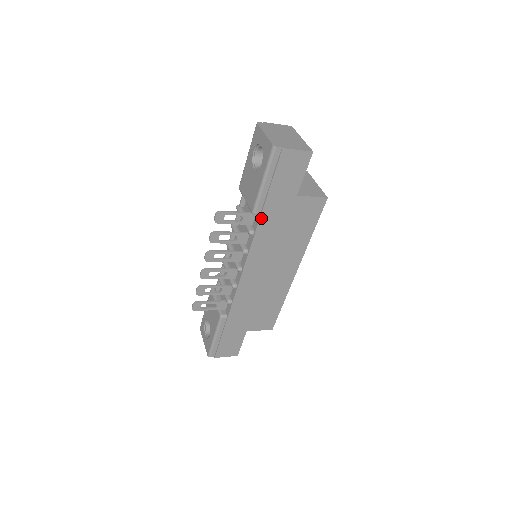
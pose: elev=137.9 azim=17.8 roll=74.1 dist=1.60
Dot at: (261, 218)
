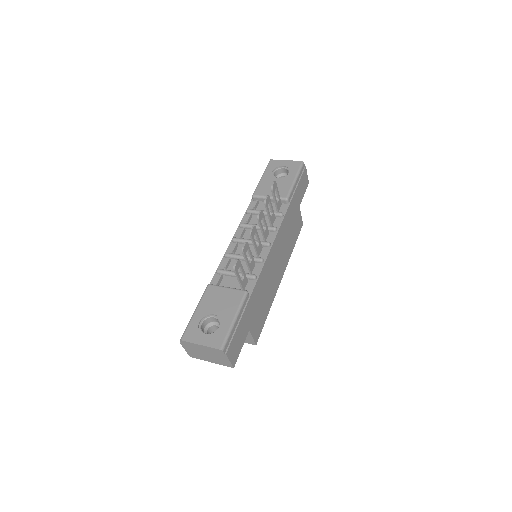
Dot at: (289, 205)
